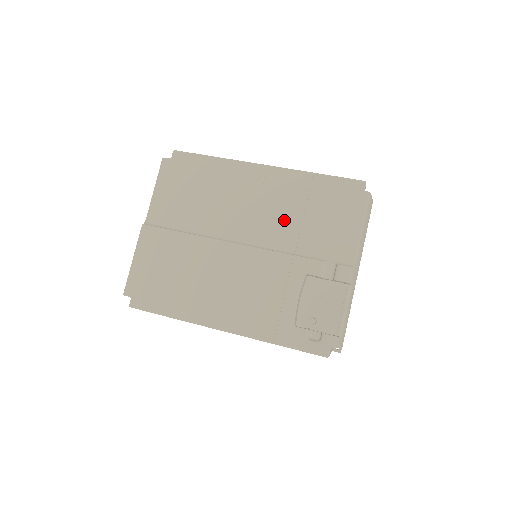
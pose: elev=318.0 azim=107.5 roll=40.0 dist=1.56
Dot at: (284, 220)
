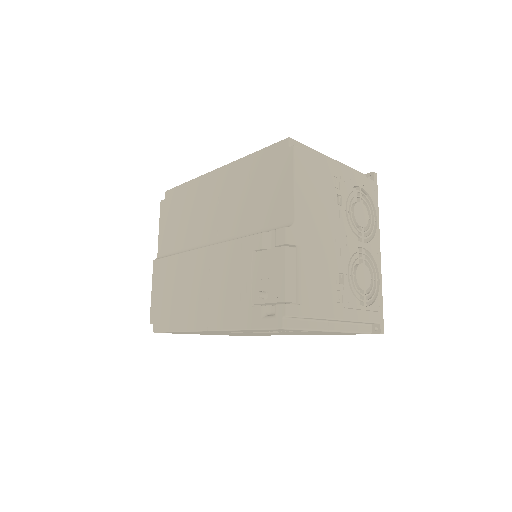
Dot at: (236, 209)
